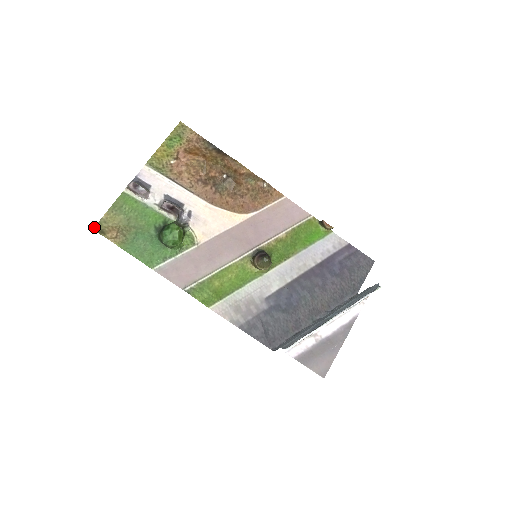
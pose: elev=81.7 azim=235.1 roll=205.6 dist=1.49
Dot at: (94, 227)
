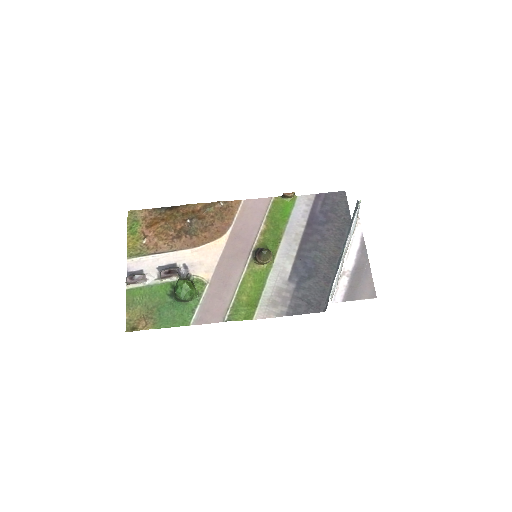
Dot at: occluded
